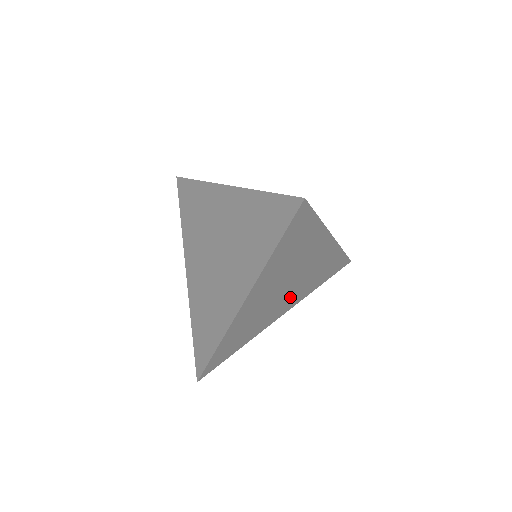
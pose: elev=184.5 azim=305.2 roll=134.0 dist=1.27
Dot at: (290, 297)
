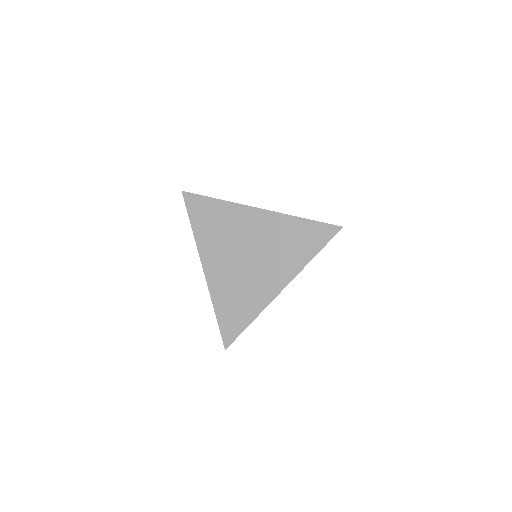
Dot at: occluded
